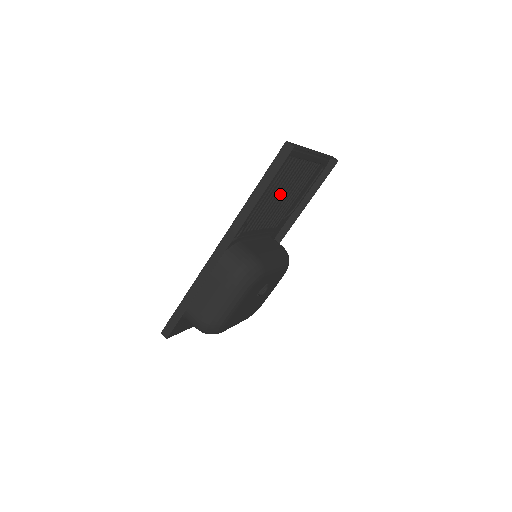
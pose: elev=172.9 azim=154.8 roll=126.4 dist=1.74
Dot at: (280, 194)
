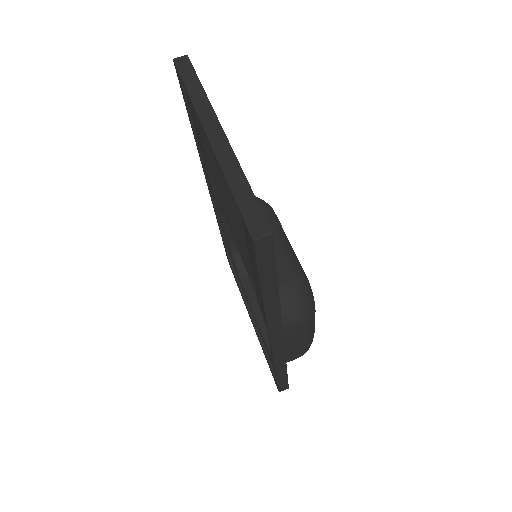
Dot at: occluded
